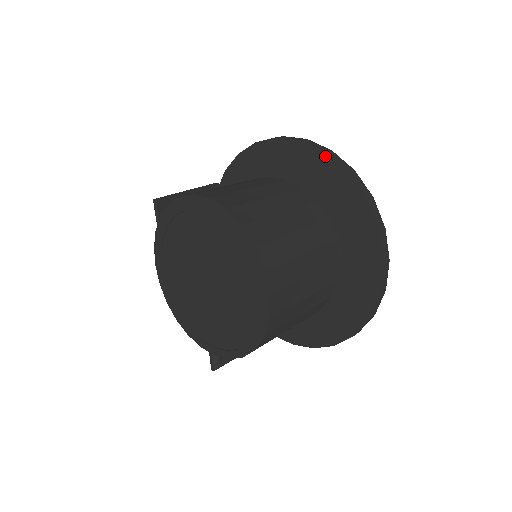
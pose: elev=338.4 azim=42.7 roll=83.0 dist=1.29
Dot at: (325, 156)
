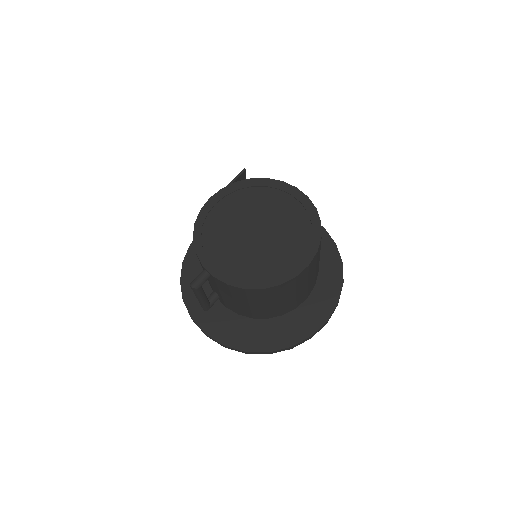
Dot at: (334, 246)
